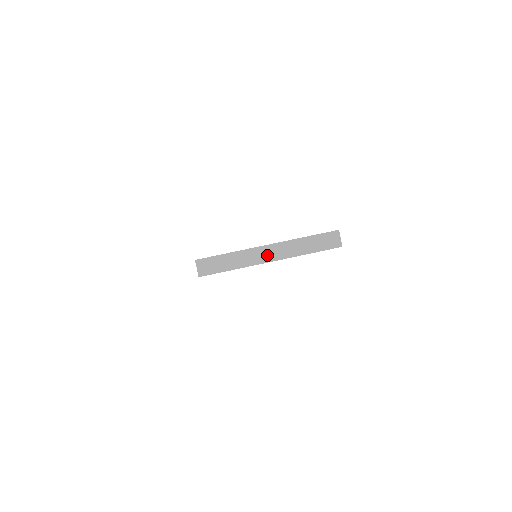
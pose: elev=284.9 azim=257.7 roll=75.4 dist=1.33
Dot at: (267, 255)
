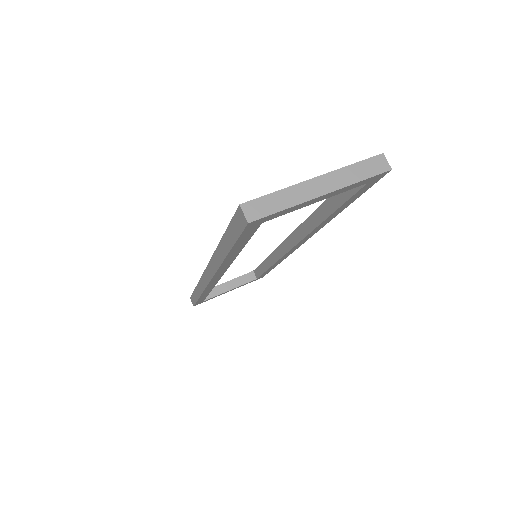
Dot at: (318, 188)
